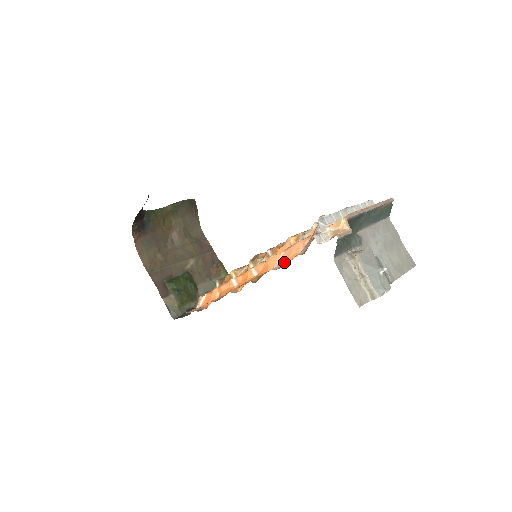
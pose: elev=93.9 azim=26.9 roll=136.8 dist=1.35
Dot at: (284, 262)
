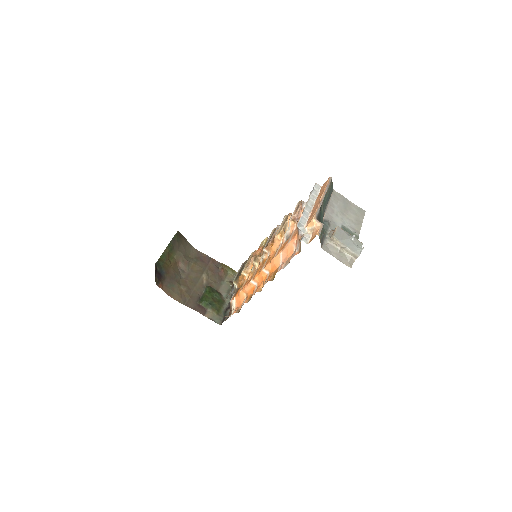
Dot at: (286, 259)
